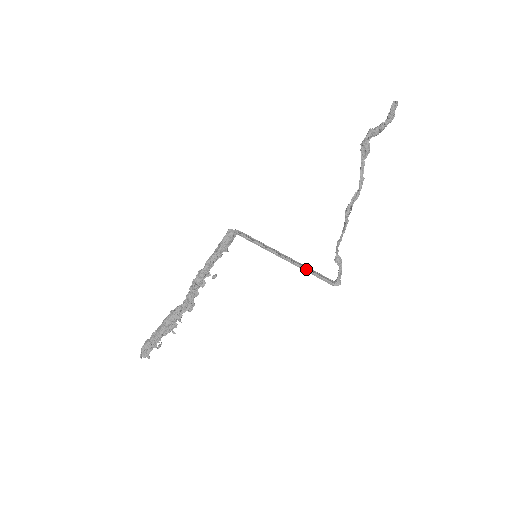
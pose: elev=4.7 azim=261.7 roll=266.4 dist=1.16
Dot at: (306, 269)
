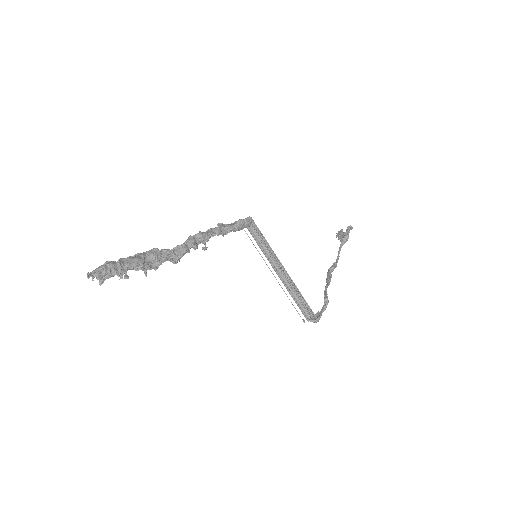
Dot at: (300, 292)
